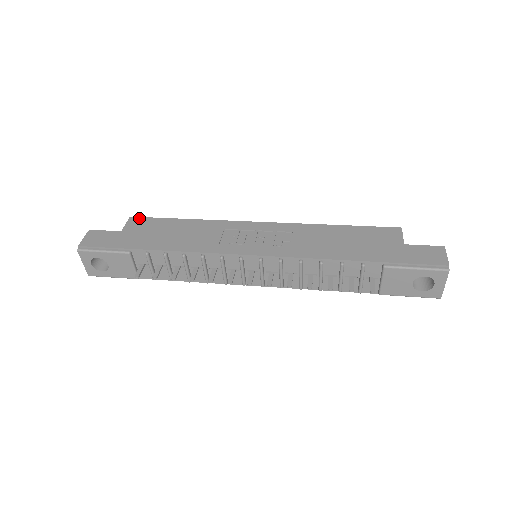
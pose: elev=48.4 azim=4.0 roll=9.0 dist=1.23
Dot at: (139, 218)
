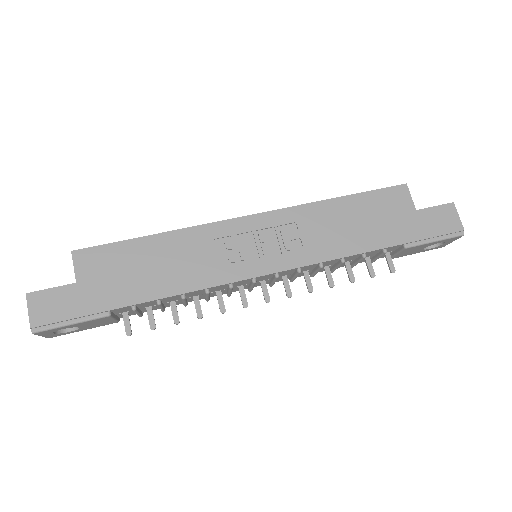
Dot at: (87, 251)
